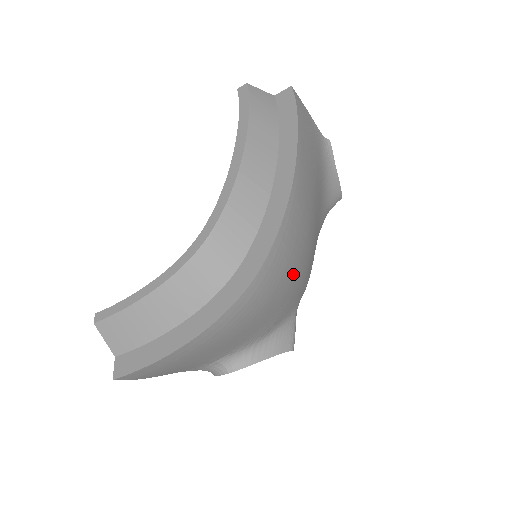
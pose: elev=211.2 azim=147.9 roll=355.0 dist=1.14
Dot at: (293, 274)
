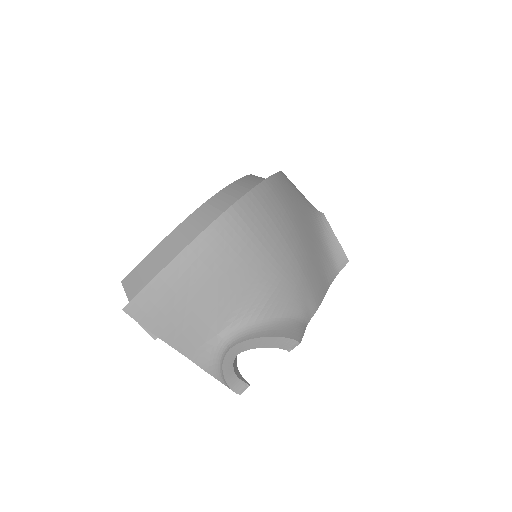
Dot at: (276, 240)
